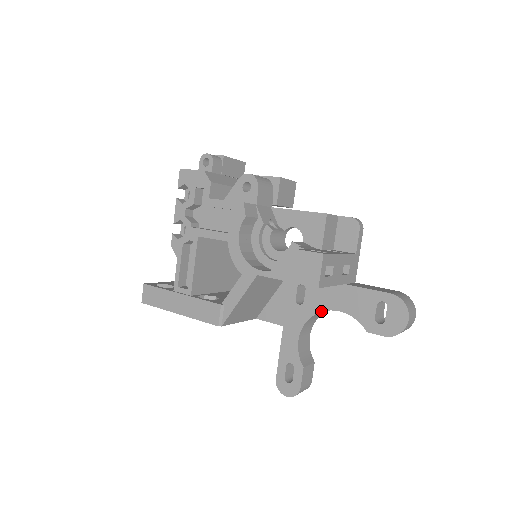
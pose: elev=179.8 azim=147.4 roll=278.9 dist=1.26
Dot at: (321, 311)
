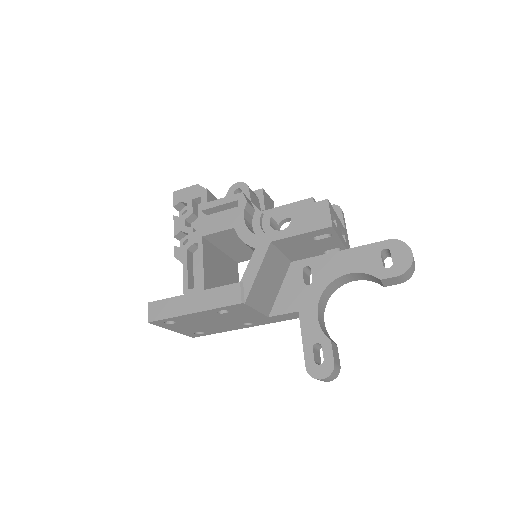
Dot at: (332, 281)
